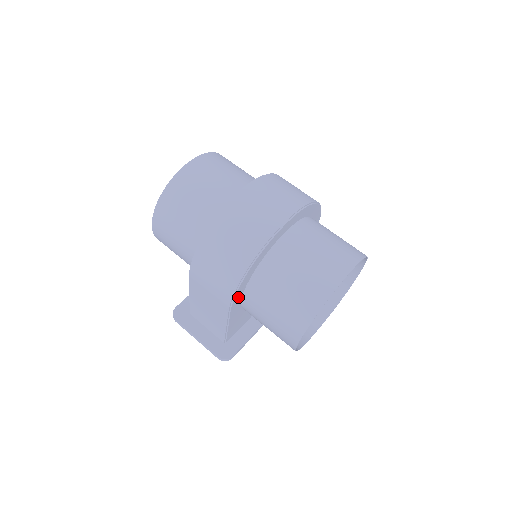
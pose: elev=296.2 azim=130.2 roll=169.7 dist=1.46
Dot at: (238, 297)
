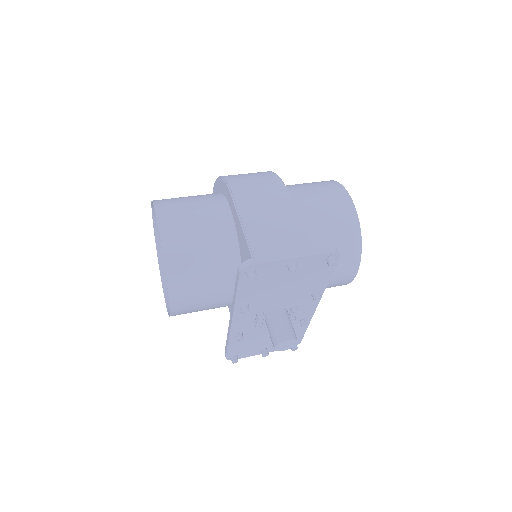
Dot at: occluded
